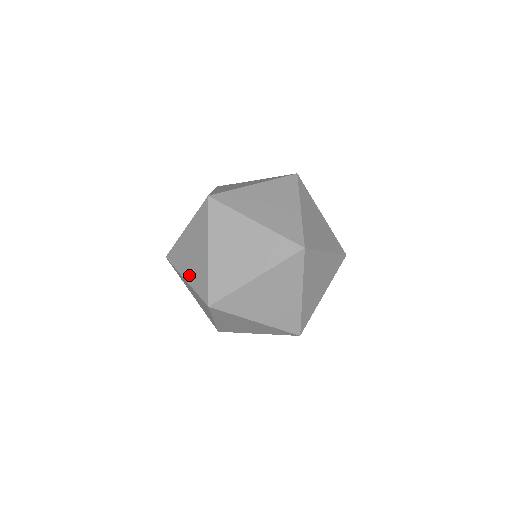
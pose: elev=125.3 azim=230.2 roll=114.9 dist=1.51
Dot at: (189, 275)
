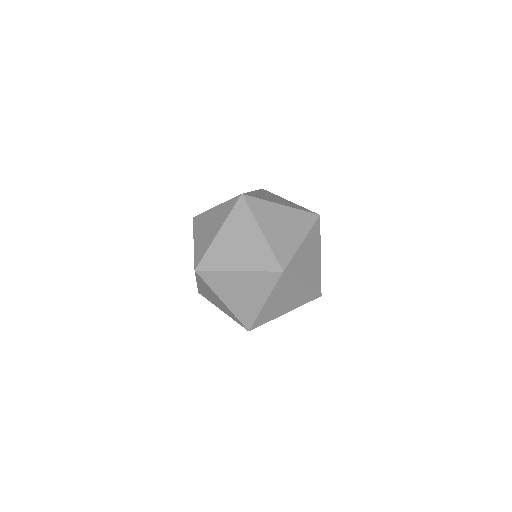
Dot at: (198, 240)
